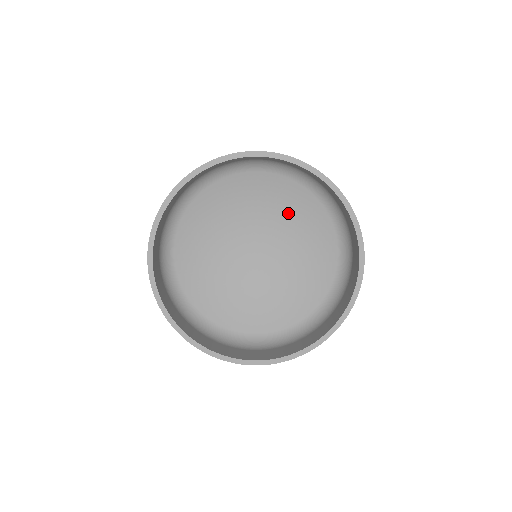
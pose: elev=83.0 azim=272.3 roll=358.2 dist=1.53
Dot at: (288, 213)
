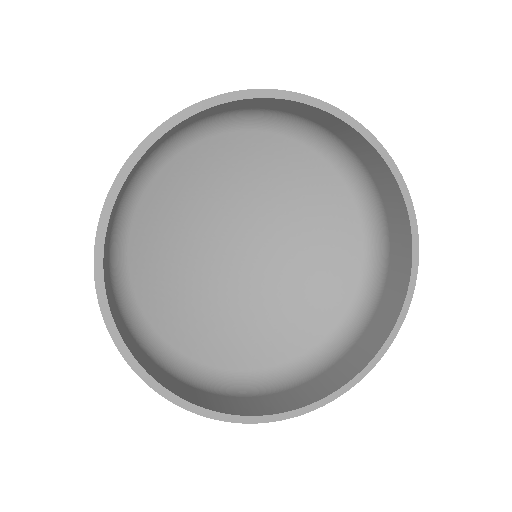
Dot at: (262, 178)
